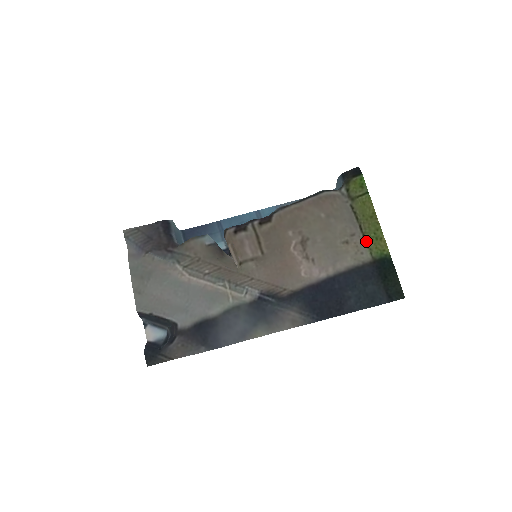
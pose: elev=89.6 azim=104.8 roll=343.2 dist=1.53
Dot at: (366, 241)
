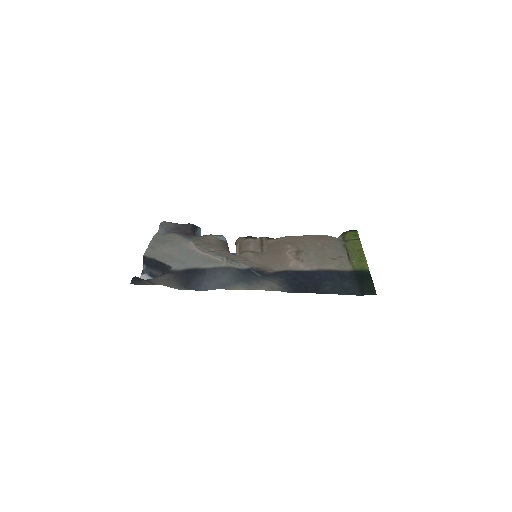
Dot at: (351, 261)
